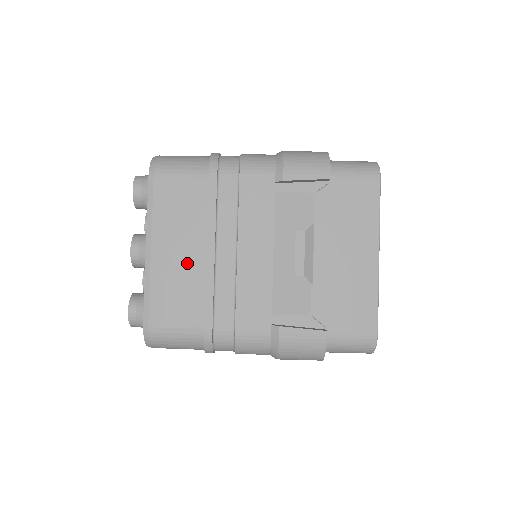
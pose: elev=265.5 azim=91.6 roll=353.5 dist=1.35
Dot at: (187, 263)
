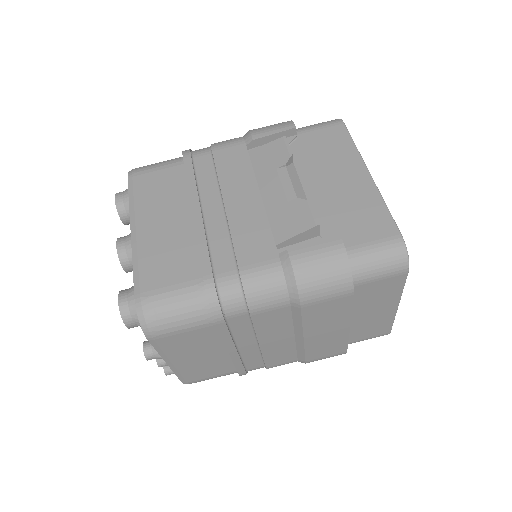
Dot at: (175, 229)
